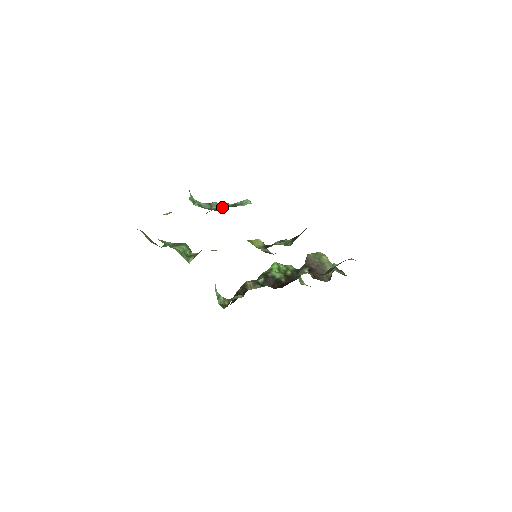
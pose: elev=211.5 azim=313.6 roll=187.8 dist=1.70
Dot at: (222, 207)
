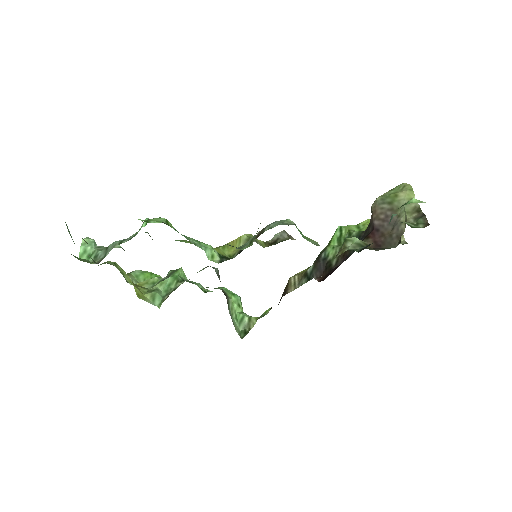
Dot at: occluded
